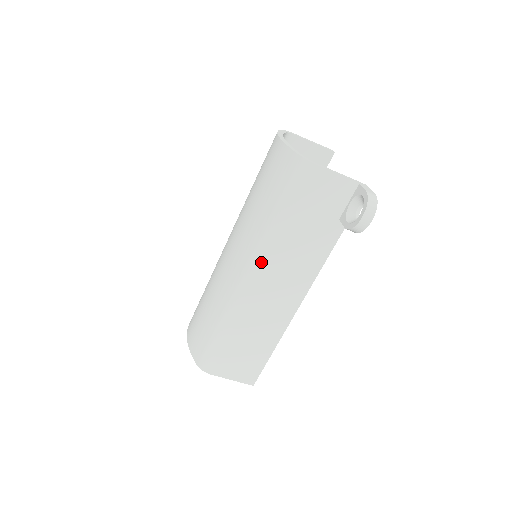
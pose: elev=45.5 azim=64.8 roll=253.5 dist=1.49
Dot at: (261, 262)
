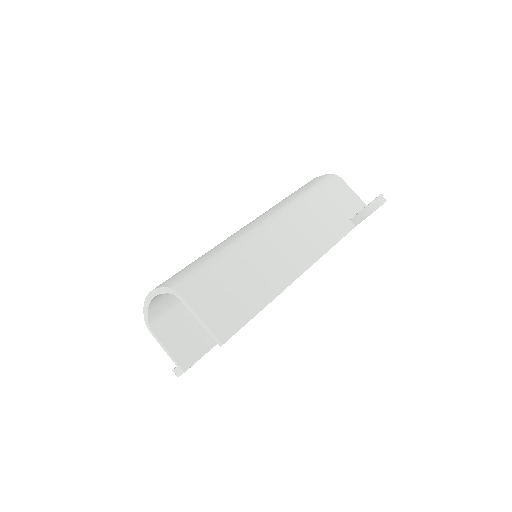
Dot at: (284, 215)
